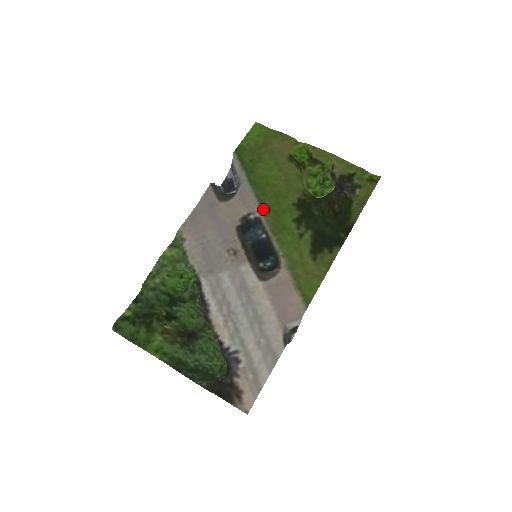
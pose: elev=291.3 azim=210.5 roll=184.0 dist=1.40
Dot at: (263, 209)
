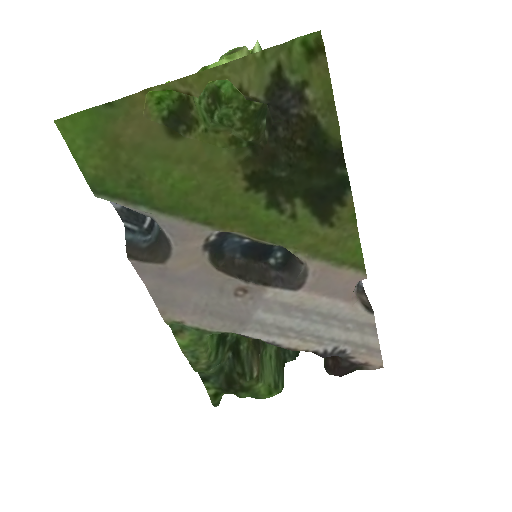
Dot at: (219, 228)
